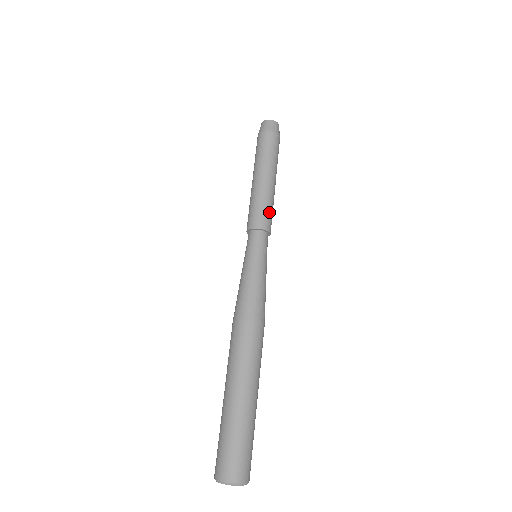
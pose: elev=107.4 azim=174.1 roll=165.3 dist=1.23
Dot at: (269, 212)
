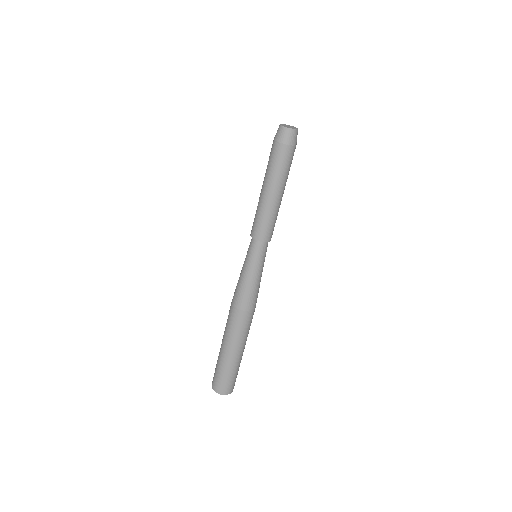
Dot at: (274, 225)
